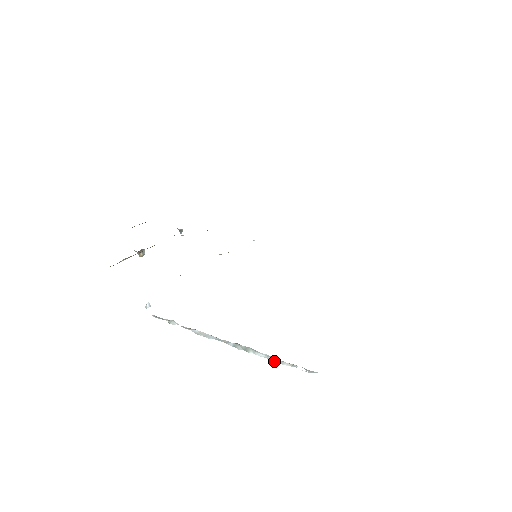
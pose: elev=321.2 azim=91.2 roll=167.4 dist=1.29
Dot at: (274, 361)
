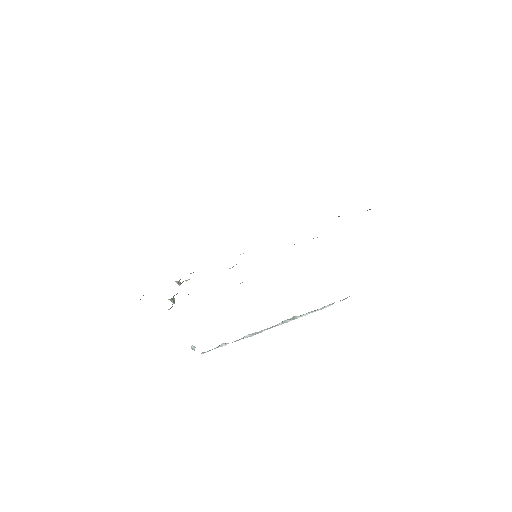
Dot at: (318, 310)
